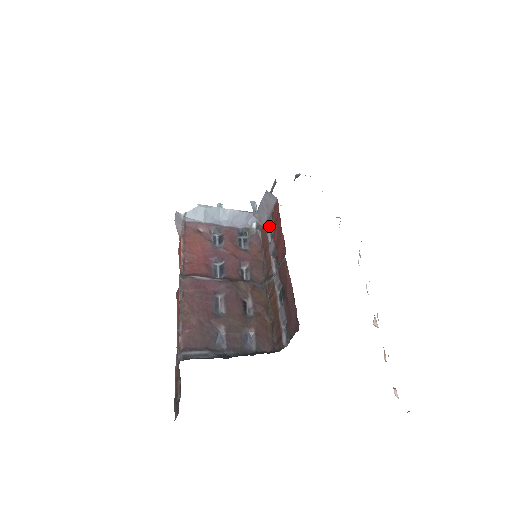
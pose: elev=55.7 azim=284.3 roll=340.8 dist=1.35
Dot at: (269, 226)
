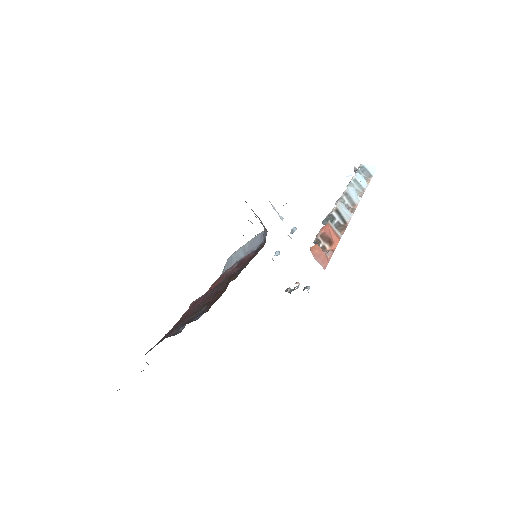
Dot at: occluded
